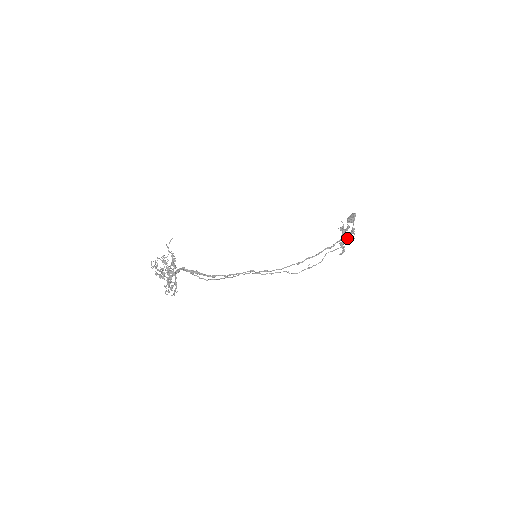
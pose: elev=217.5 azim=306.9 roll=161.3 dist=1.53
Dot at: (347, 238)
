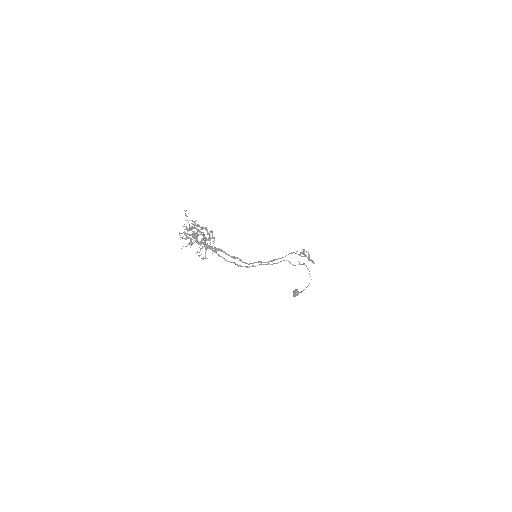
Dot at: occluded
